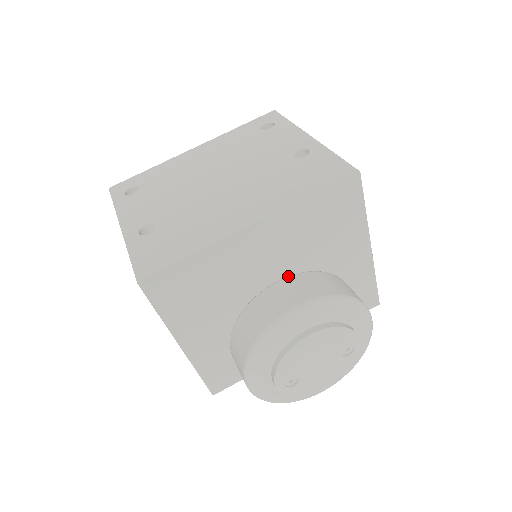
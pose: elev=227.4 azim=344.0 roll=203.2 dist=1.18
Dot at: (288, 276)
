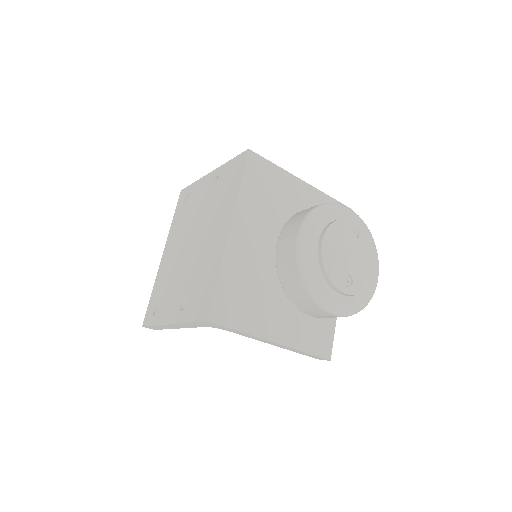
Dot at: (279, 235)
